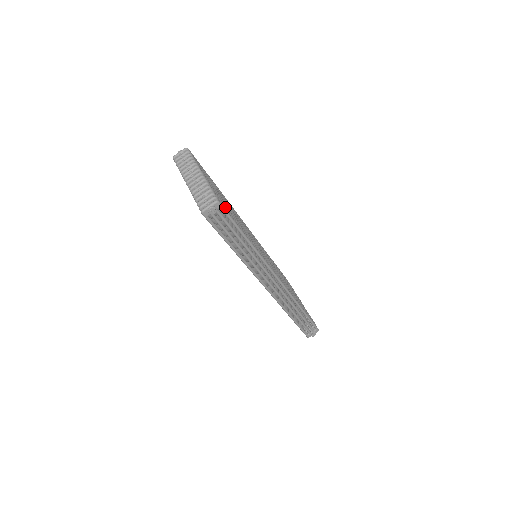
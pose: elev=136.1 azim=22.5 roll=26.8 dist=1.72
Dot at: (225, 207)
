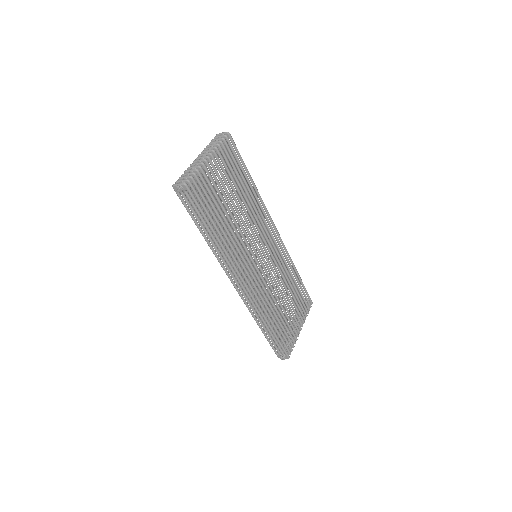
Dot at: (202, 194)
